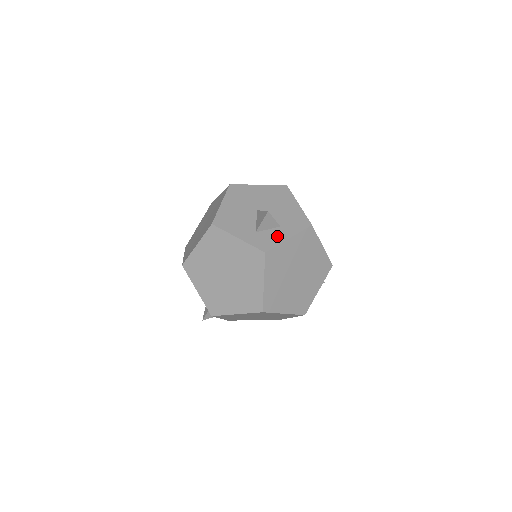
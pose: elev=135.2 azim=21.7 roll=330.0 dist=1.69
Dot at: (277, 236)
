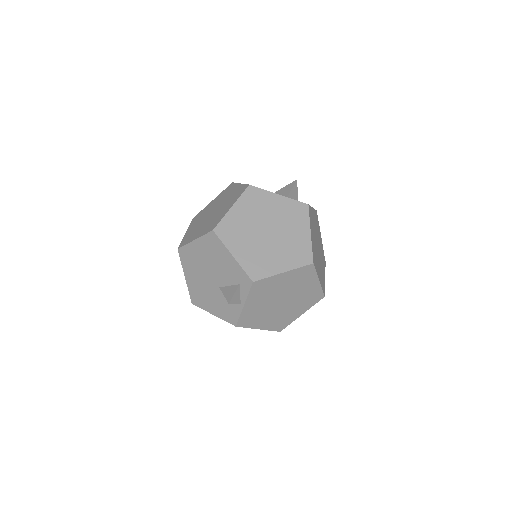
Dot at: occluded
